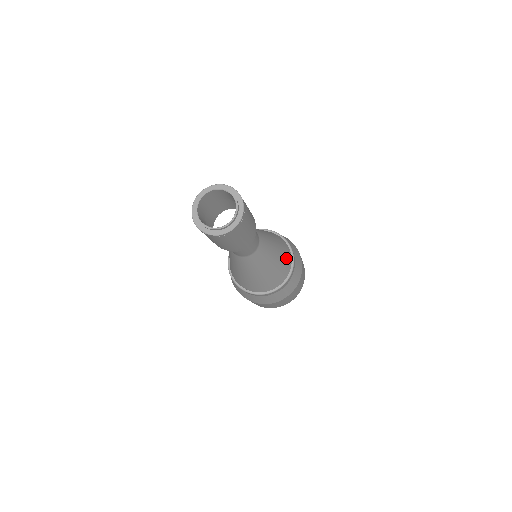
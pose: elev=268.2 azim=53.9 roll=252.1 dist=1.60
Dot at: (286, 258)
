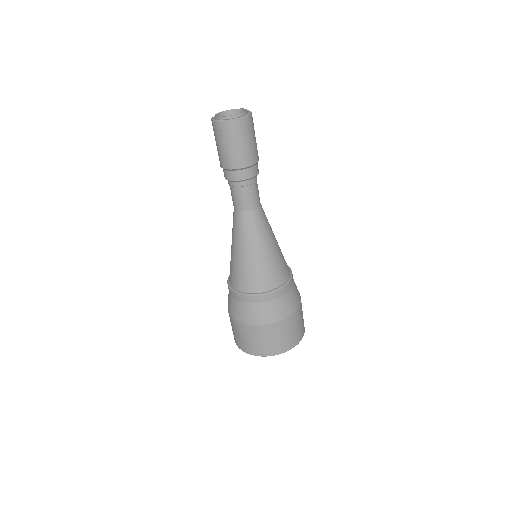
Dot at: (284, 263)
